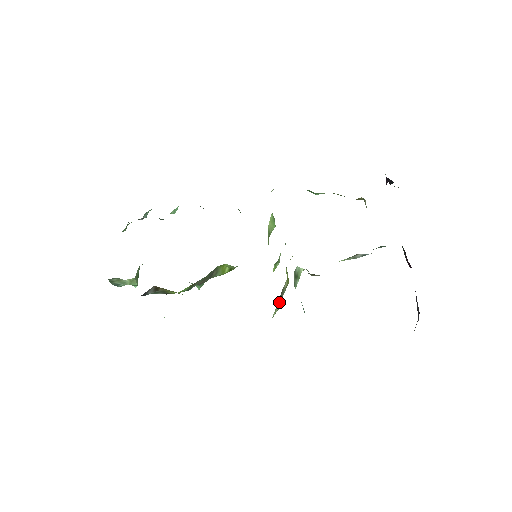
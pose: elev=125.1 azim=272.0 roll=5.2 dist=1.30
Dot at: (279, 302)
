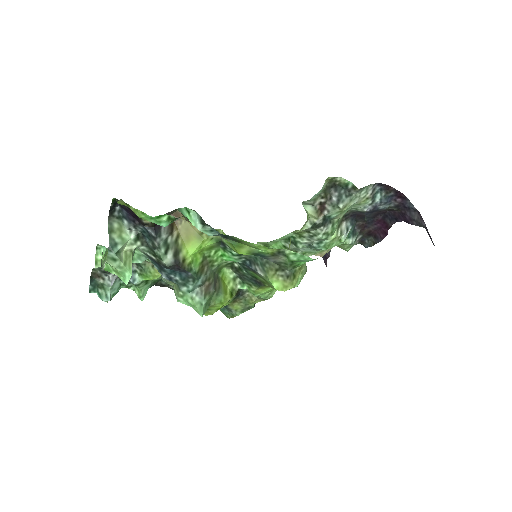
Dot at: occluded
